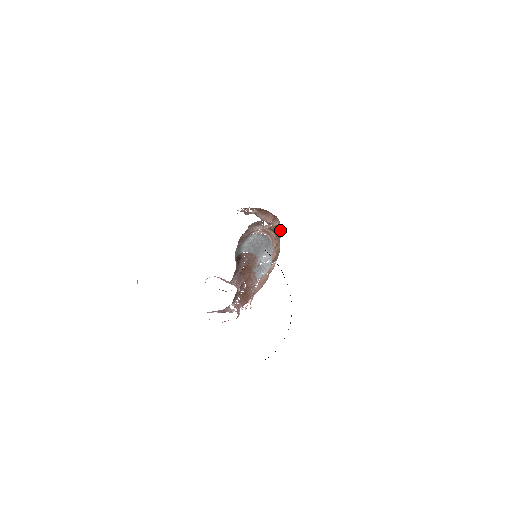
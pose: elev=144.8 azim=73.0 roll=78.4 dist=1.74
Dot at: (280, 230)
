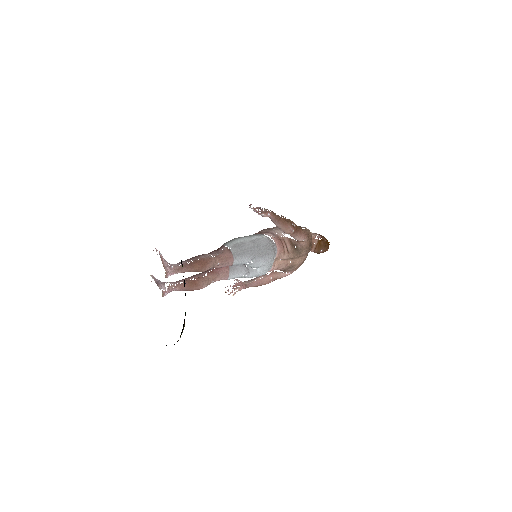
Dot at: (303, 247)
